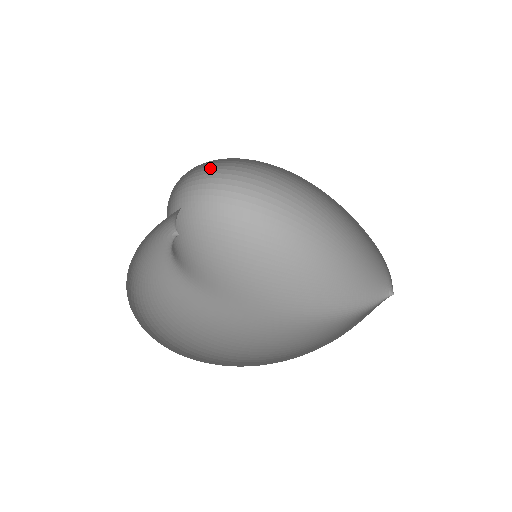
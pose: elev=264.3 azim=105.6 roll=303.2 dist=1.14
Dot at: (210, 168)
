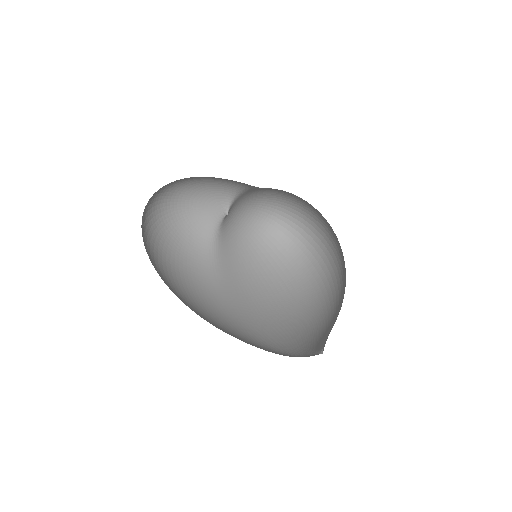
Dot at: (297, 213)
